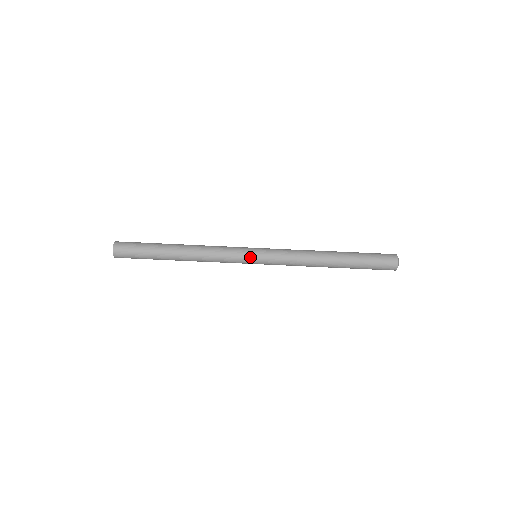
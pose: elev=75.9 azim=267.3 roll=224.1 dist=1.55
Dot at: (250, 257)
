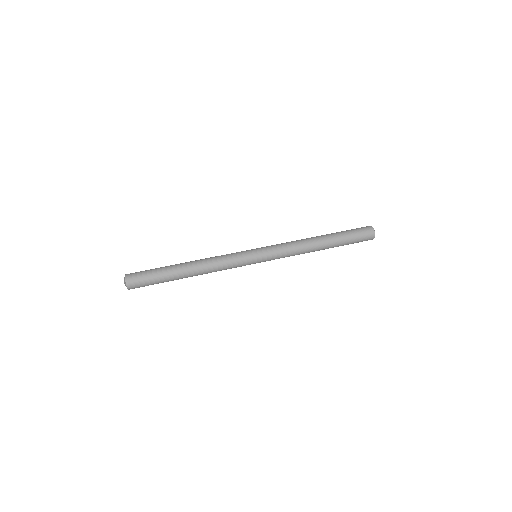
Dot at: (251, 254)
